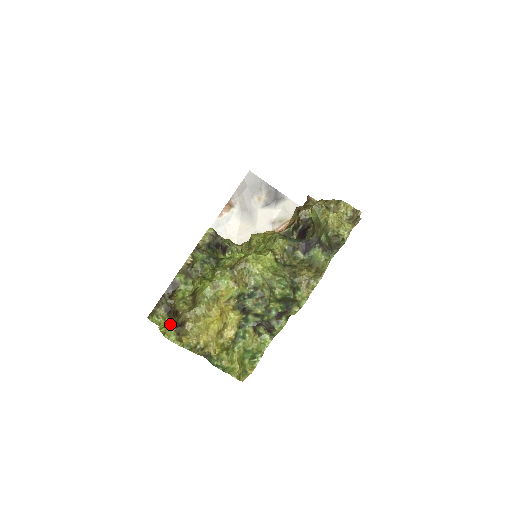
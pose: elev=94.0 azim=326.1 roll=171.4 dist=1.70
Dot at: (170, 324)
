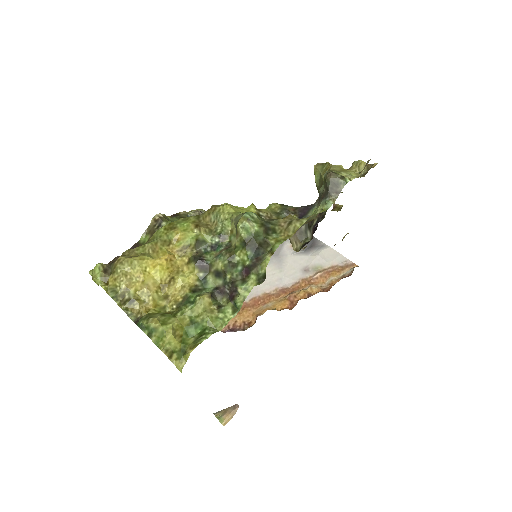
Dot at: occluded
